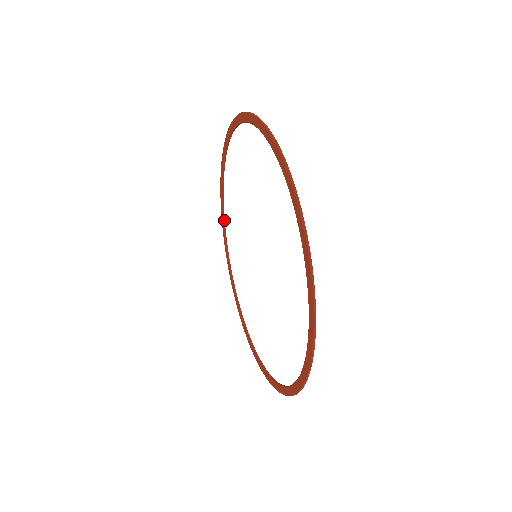
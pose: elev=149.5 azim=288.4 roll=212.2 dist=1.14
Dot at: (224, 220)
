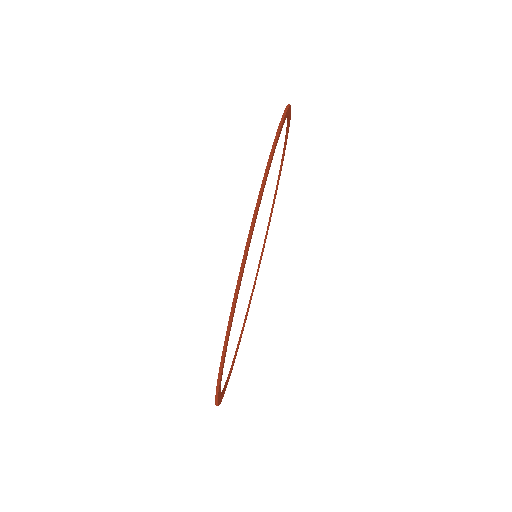
Dot at: (266, 237)
